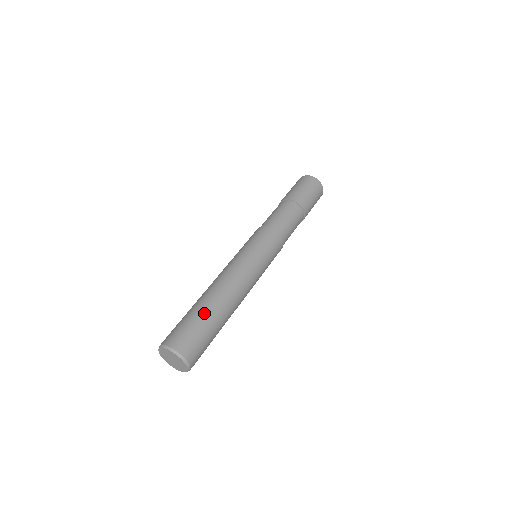
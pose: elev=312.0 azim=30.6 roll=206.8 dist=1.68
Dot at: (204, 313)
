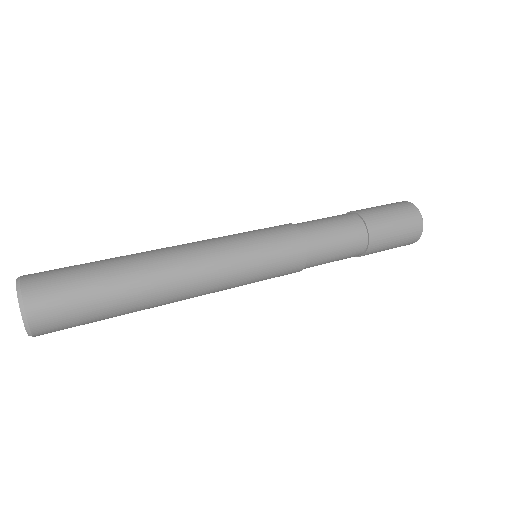
Dot at: (102, 260)
